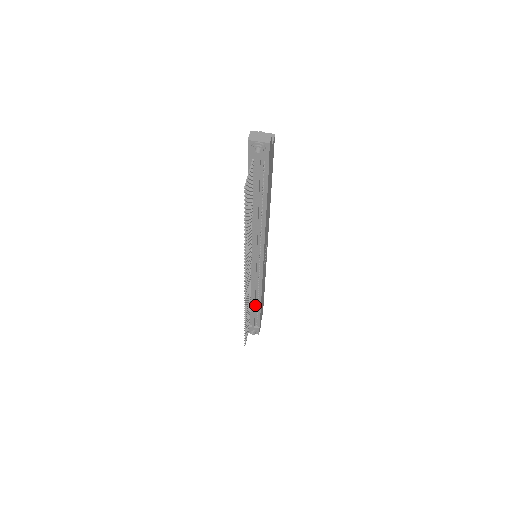
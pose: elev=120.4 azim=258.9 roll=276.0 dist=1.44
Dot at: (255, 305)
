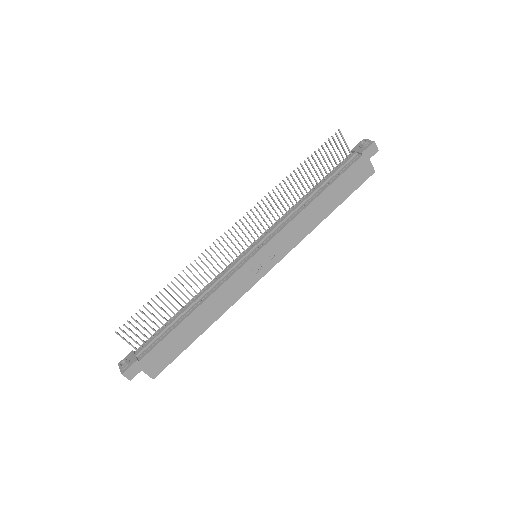
Dot at: (182, 316)
